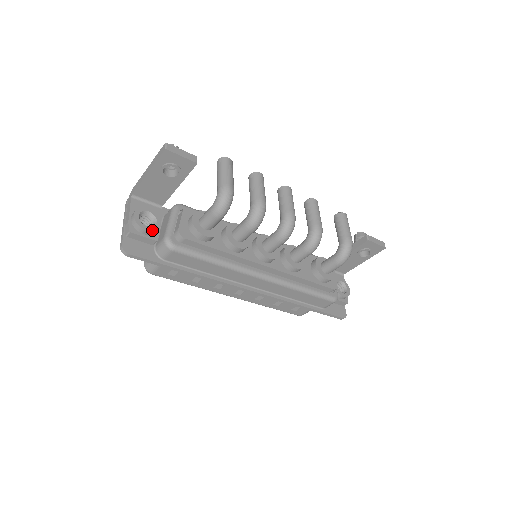
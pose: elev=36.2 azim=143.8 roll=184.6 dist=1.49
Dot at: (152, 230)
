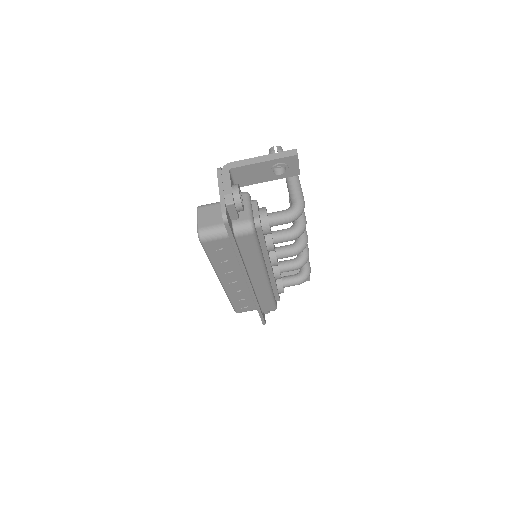
Dot at: (243, 209)
